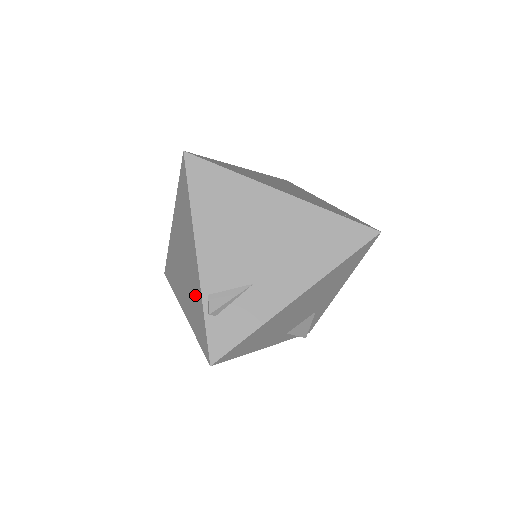
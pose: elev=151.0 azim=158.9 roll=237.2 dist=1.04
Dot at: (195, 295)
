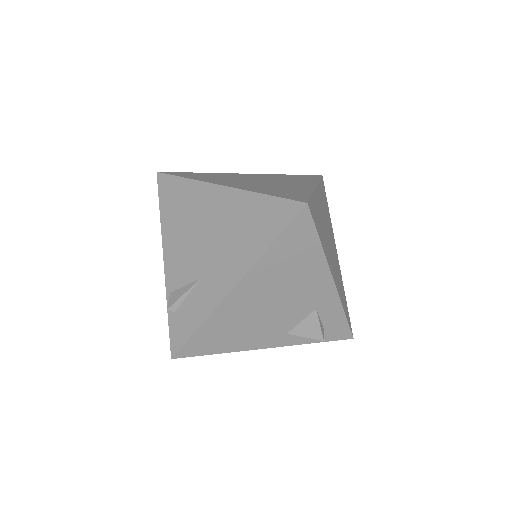
Dot at: occluded
